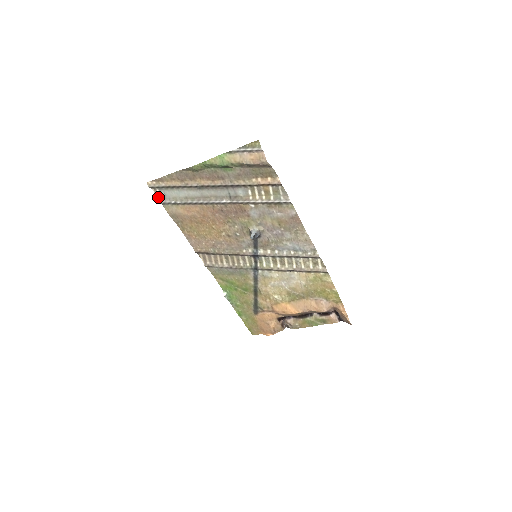
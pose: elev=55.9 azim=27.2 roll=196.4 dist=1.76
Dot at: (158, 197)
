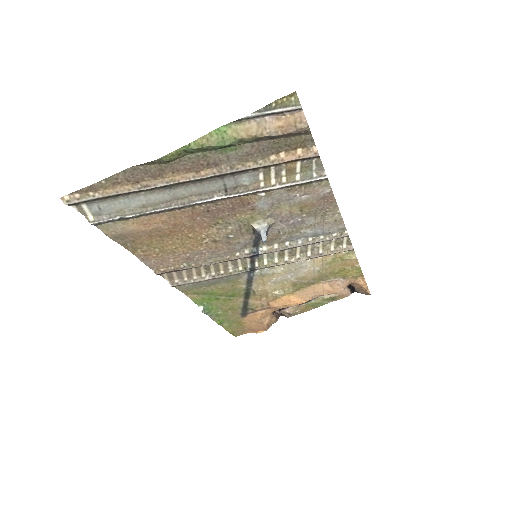
Dot at: (85, 215)
